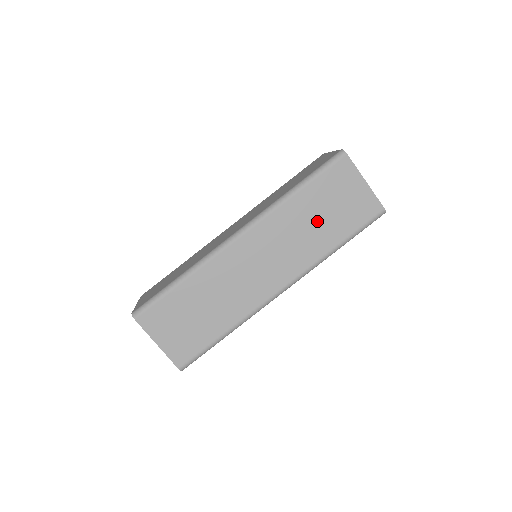
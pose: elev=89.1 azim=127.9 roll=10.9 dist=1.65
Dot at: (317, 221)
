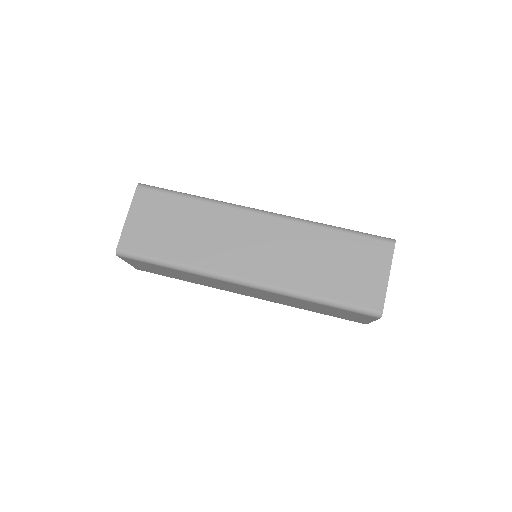
Dot at: (324, 263)
